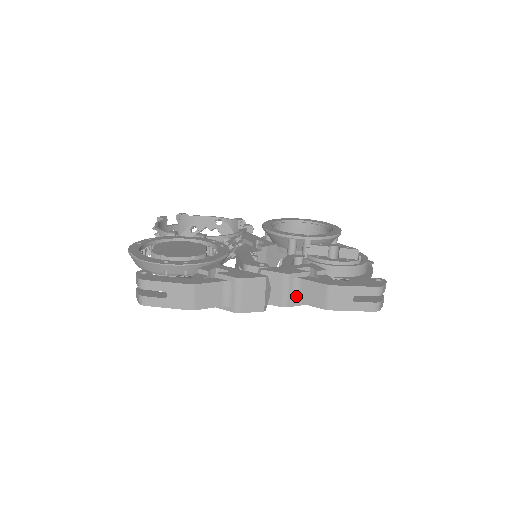
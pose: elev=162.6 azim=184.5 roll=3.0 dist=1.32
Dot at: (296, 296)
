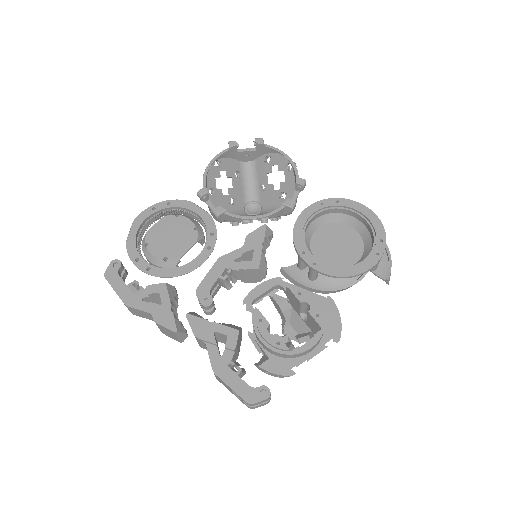
Dot at: occluded
